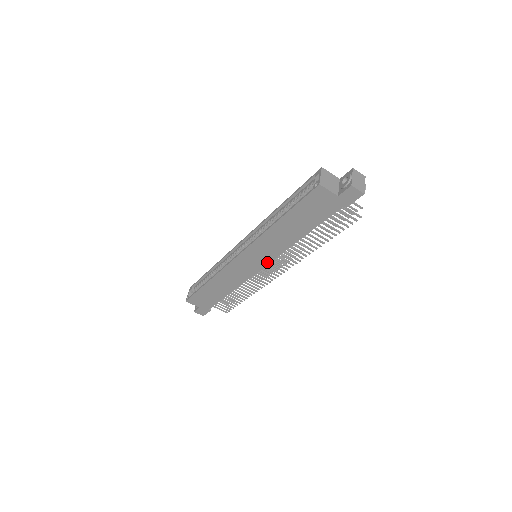
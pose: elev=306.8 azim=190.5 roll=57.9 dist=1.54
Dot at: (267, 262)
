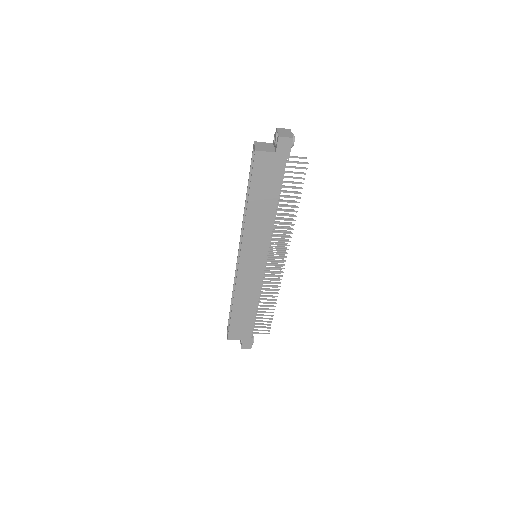
Dot at: (265, 253)
